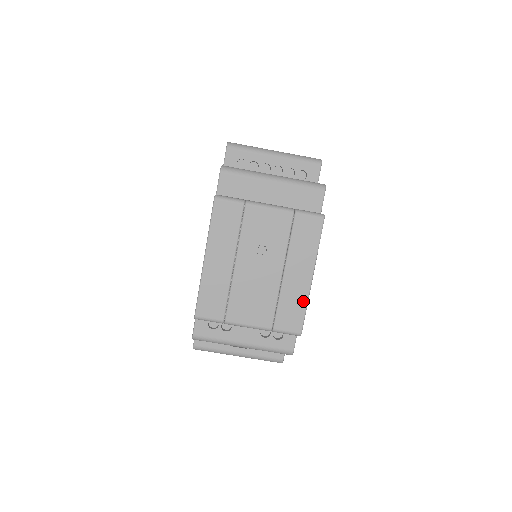
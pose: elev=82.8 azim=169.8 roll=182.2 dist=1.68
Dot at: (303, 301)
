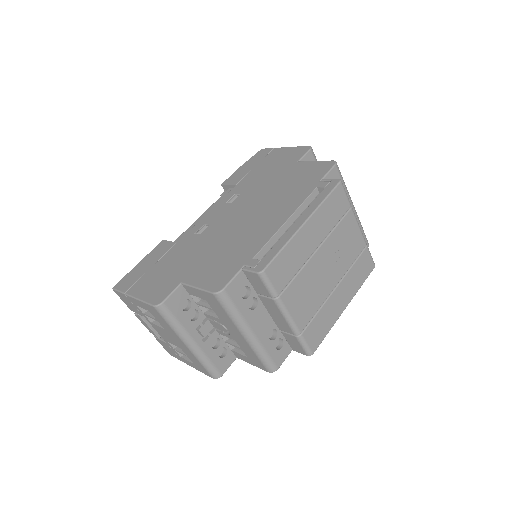
Dot at: (331, 324)
